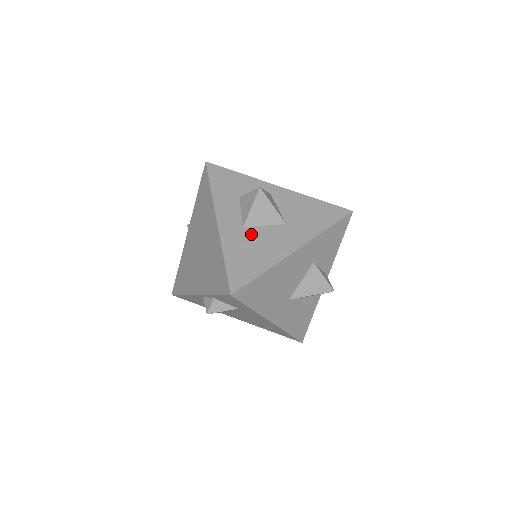
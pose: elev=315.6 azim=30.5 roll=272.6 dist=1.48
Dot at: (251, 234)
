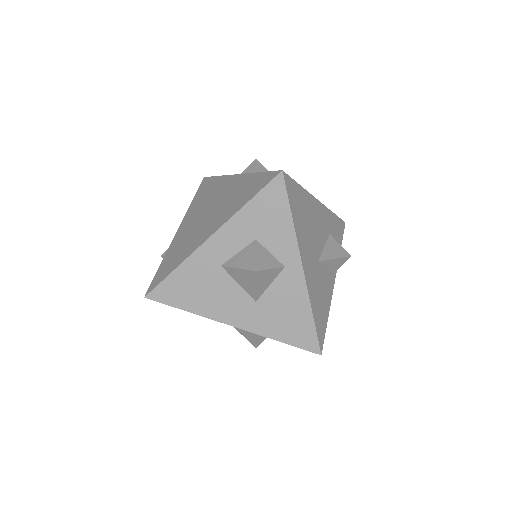
Dot at: (219, 277)
